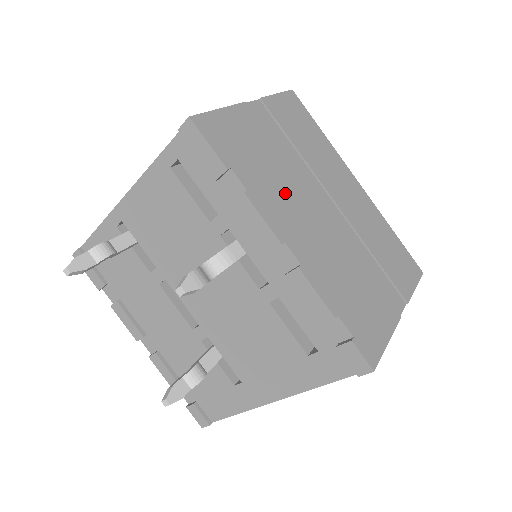
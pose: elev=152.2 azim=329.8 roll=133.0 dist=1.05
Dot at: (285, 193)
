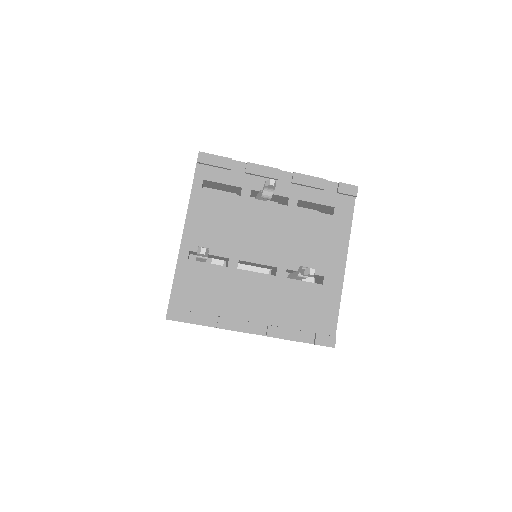
Dot at: occluded
